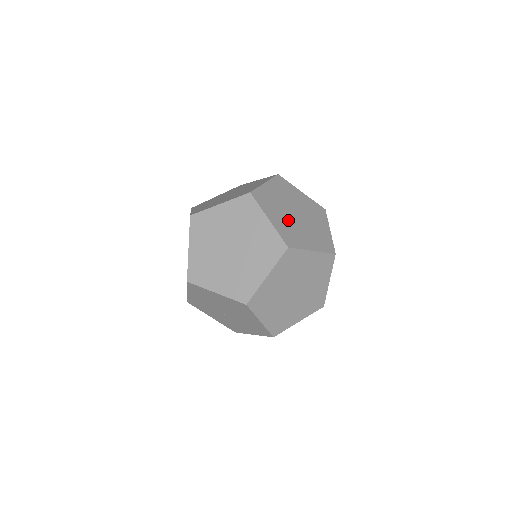
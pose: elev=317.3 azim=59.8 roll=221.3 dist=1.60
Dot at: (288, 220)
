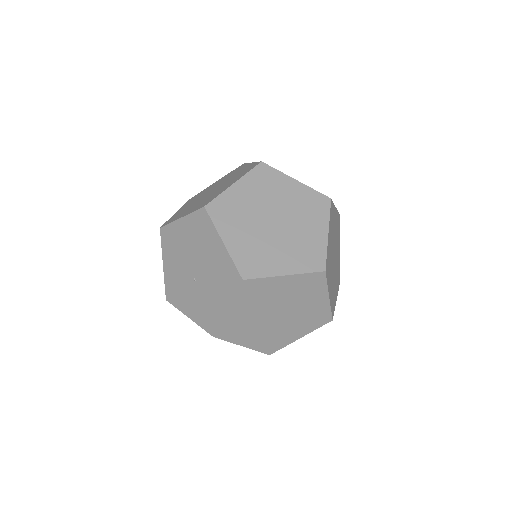
Dot at: occluded
